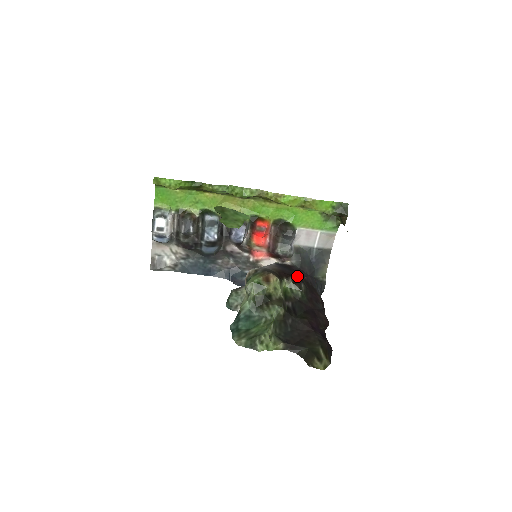
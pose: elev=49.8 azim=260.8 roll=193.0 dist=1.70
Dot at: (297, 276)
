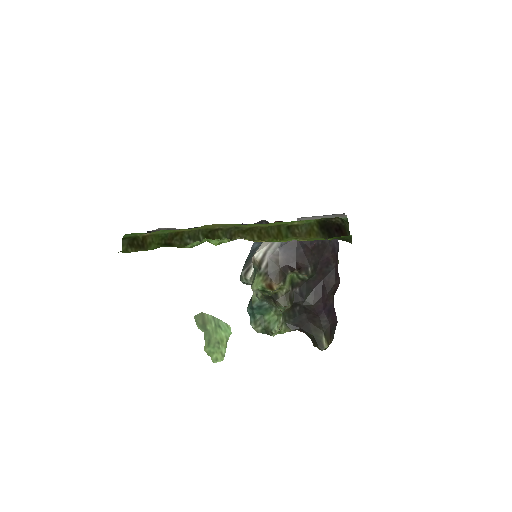
Dot at: (304, 257)
